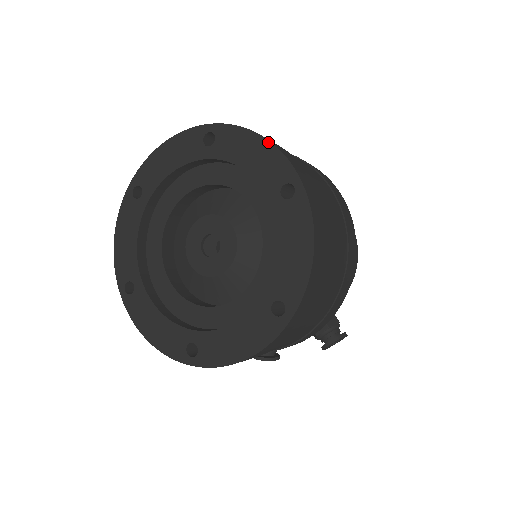
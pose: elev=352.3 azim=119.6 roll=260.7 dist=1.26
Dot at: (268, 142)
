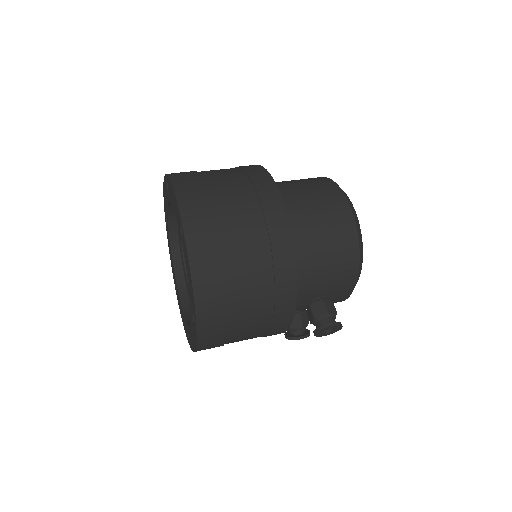
Dot at: (173, 191)
